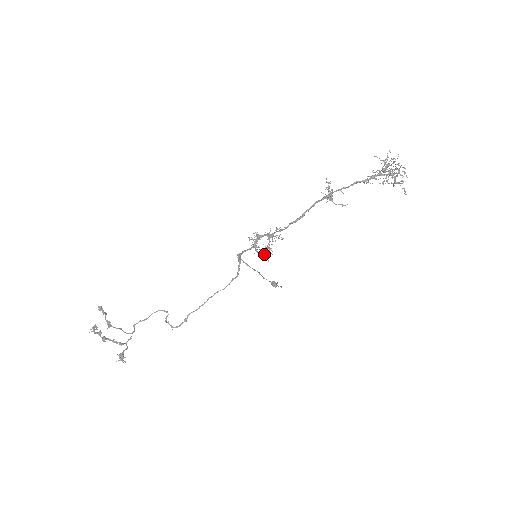
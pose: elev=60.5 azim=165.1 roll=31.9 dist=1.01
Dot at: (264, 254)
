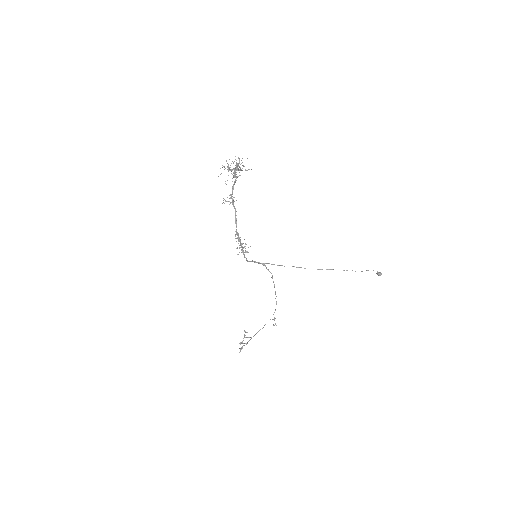
Dot at: (242, 252)
